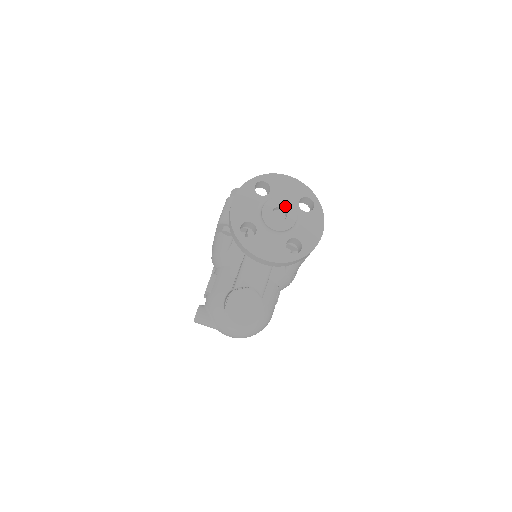
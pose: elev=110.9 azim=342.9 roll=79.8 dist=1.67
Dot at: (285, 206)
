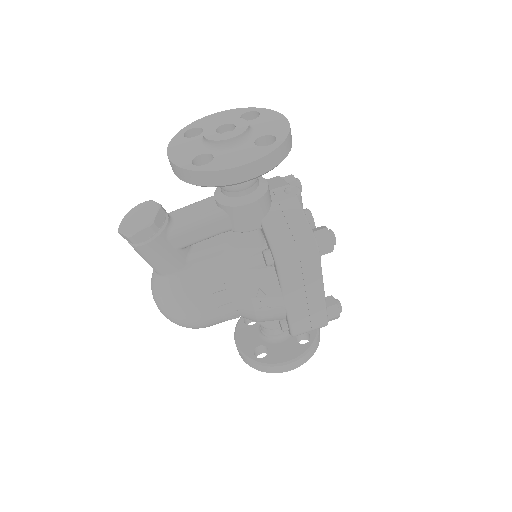
Dot at: (240, 126)
